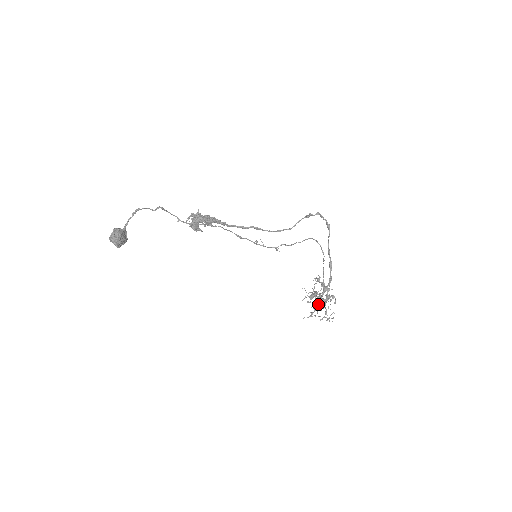
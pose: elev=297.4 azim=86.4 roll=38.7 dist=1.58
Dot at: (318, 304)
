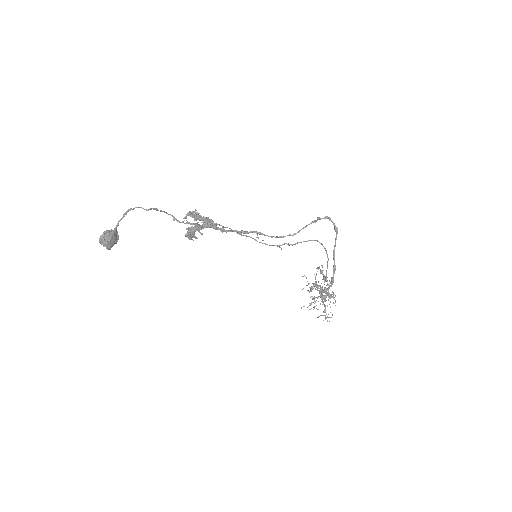
Dot at: occluded
